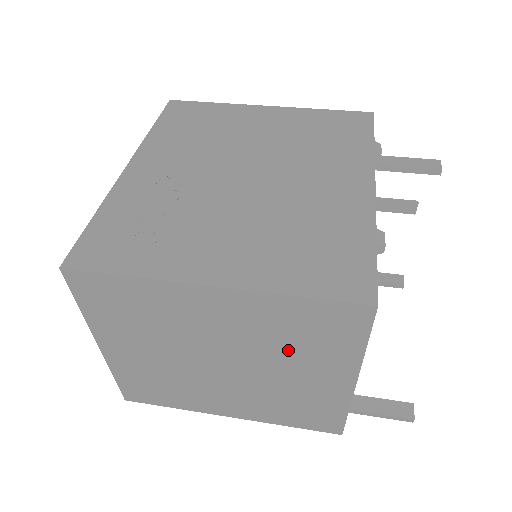
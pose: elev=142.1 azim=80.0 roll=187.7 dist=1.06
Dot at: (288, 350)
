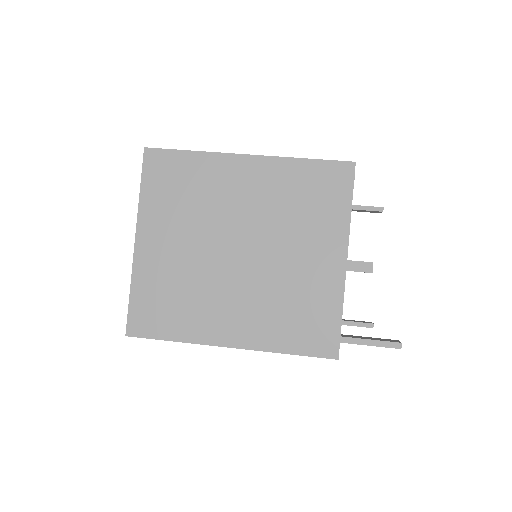
Dot at: (294, 221)
